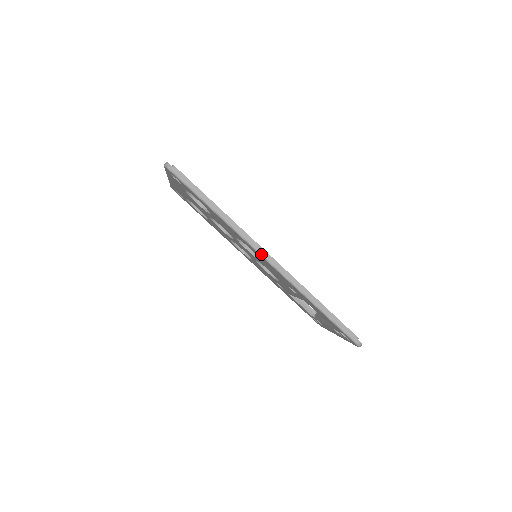
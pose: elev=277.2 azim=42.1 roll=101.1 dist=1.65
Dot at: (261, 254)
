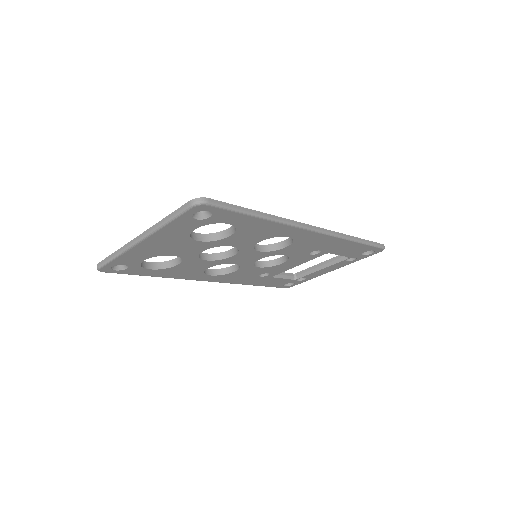
Dot at: (311, 229)
